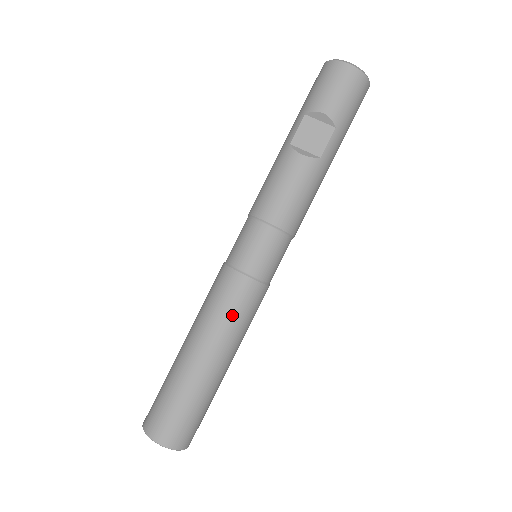
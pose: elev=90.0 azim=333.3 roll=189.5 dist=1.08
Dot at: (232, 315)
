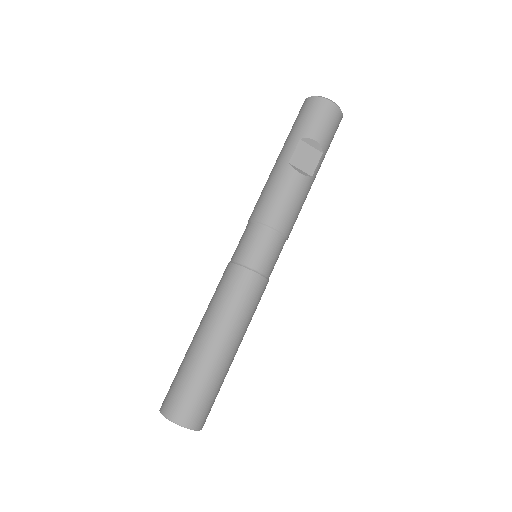
Dot at: (247, 308)
